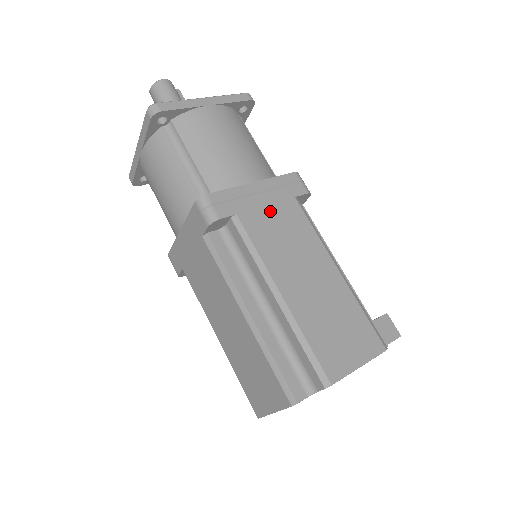
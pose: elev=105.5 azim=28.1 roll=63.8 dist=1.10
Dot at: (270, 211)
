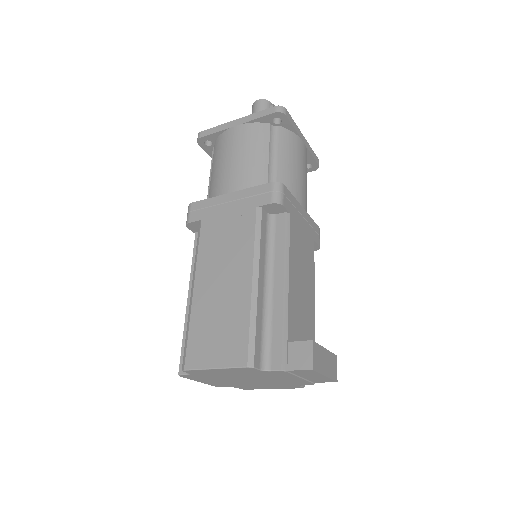
Dot at: (227, 219)
